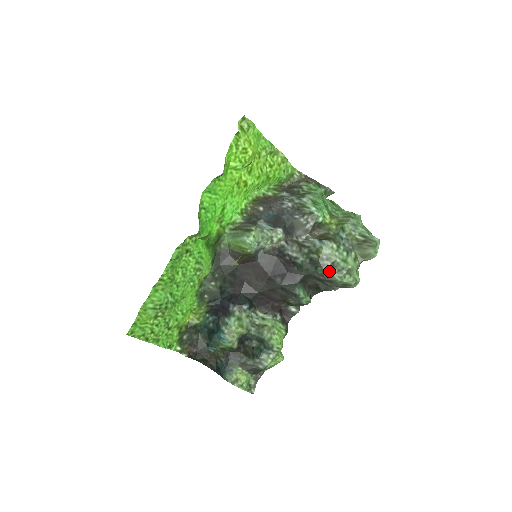
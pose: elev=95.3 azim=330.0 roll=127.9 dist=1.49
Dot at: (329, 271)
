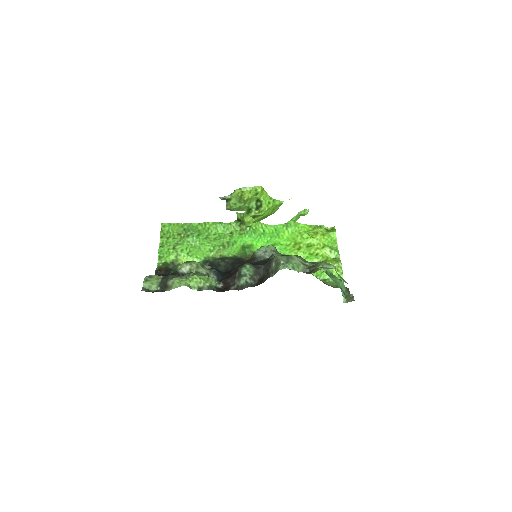
Dot at: occluded
